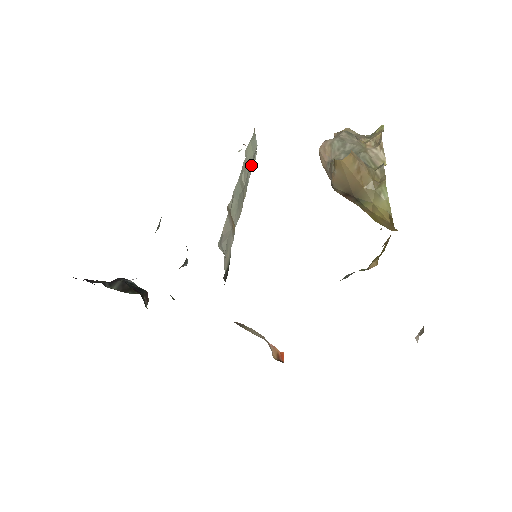
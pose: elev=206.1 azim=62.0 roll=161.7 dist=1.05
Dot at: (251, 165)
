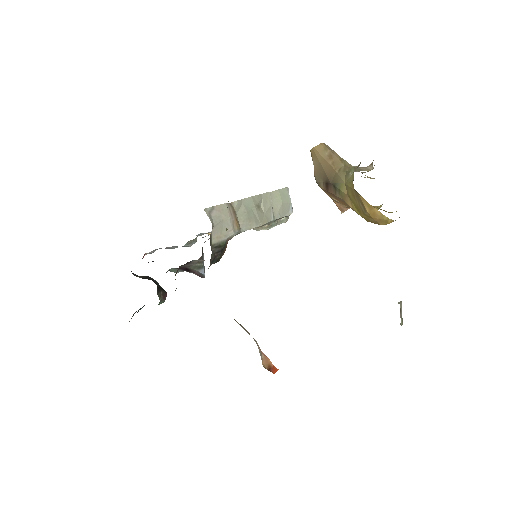
Dot at: (280, 211)
